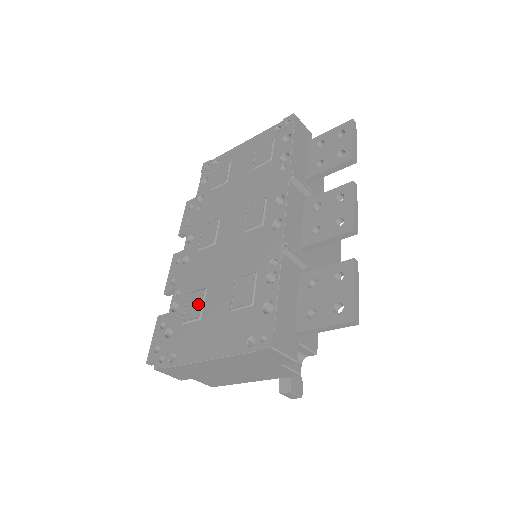
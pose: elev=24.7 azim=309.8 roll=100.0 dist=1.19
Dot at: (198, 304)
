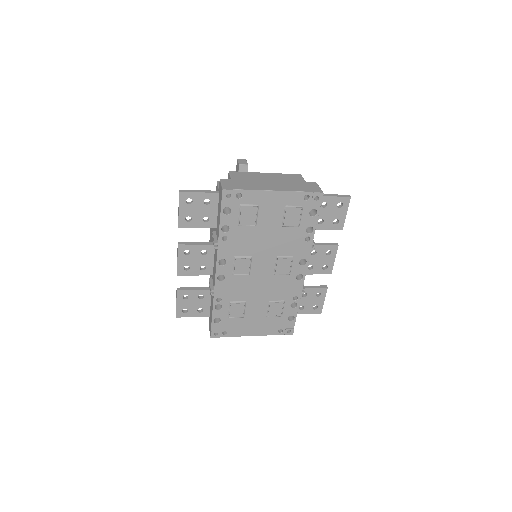
Dot at: (241, 310)
